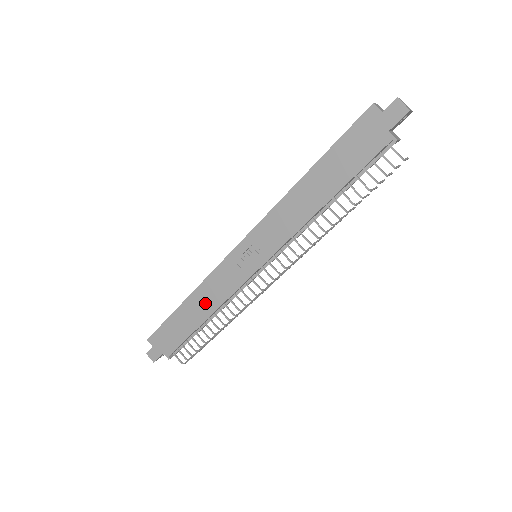
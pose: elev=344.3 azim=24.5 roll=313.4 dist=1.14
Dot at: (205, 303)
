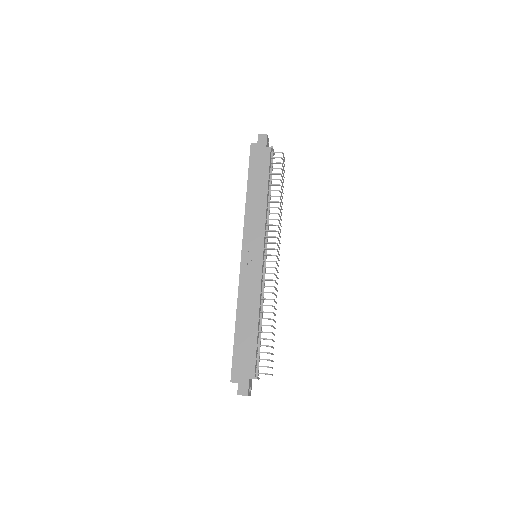
Dot at: (249, 308)
